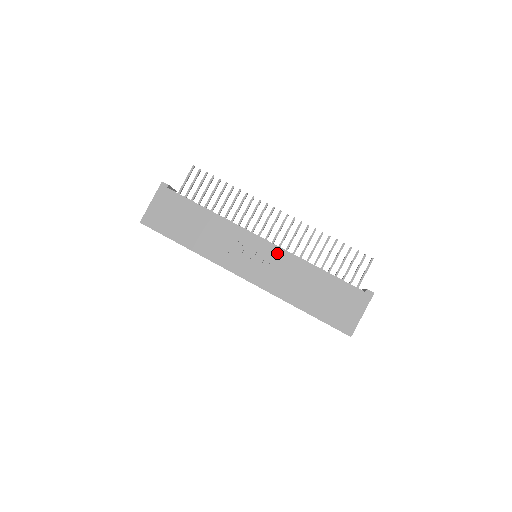
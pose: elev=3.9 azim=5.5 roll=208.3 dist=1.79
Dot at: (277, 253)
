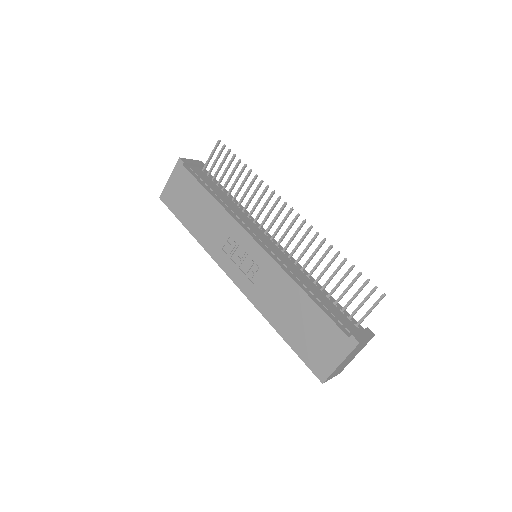
Dot at: (266, 261)
